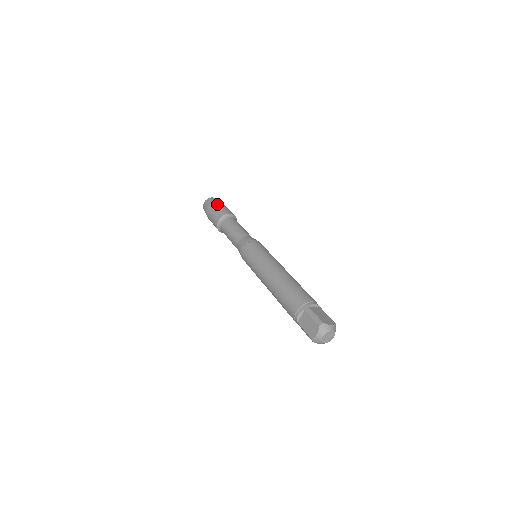
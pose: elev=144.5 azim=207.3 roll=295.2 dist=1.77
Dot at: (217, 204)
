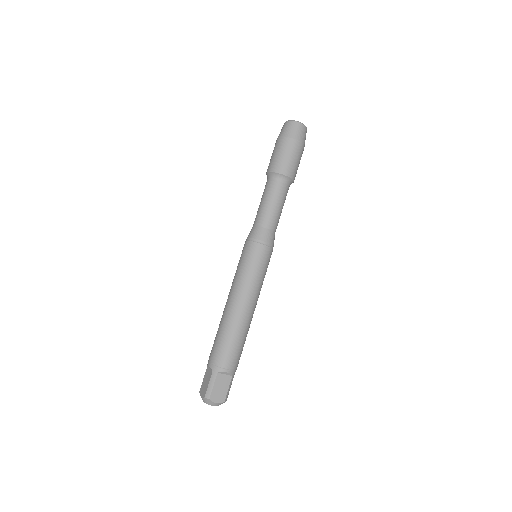
Dot at: (289, 145)
